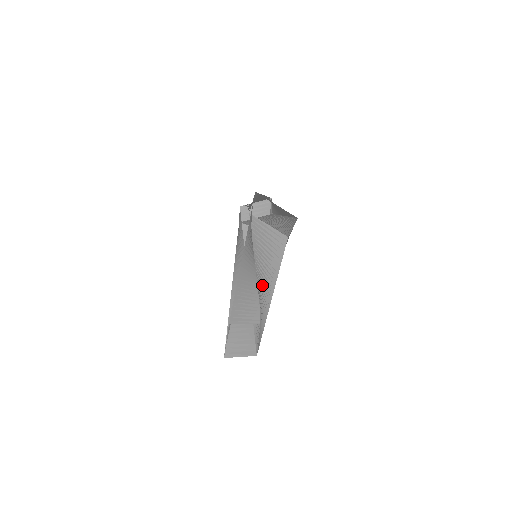
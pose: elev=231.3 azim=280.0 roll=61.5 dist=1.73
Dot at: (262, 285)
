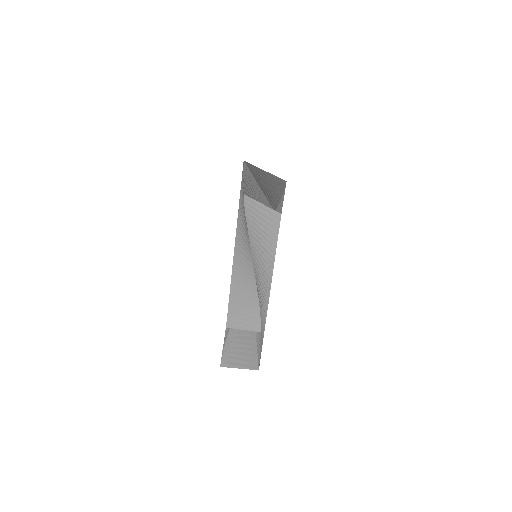
Dot at: (260, 279)
